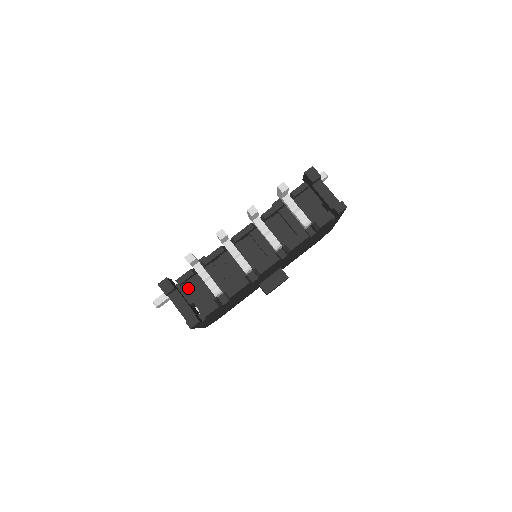
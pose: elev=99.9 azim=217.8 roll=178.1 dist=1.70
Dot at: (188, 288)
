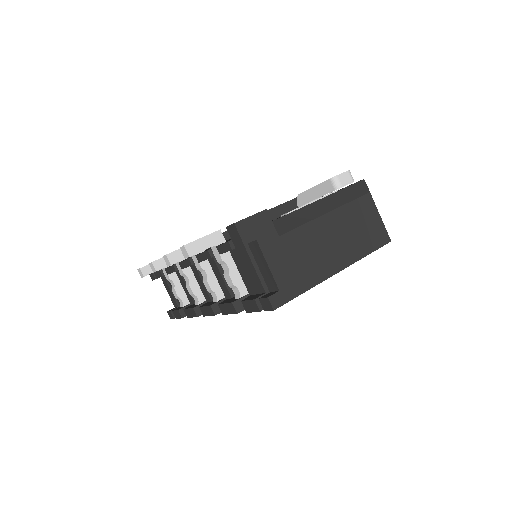
Dot at: occluded
